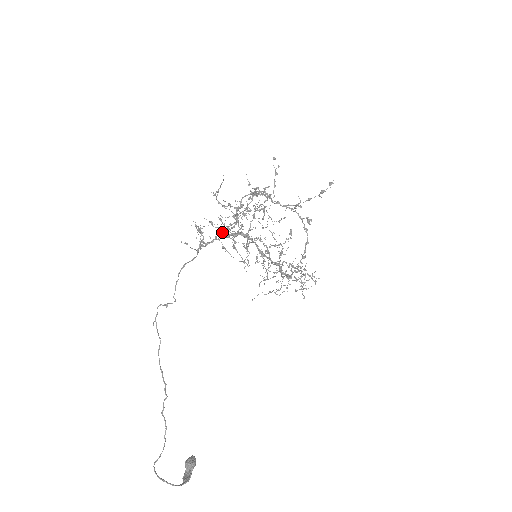
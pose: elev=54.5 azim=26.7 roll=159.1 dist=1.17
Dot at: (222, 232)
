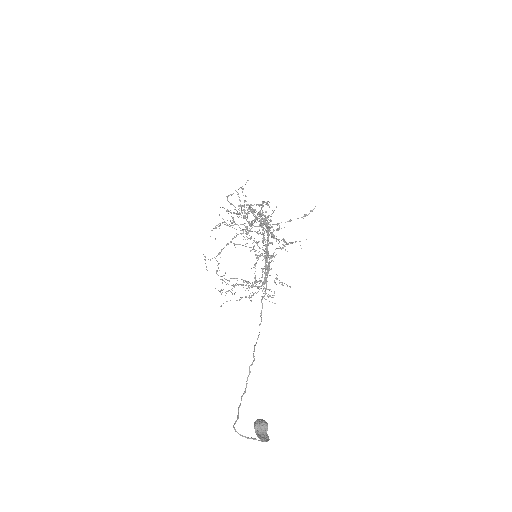
Dot at: (268, 219)
